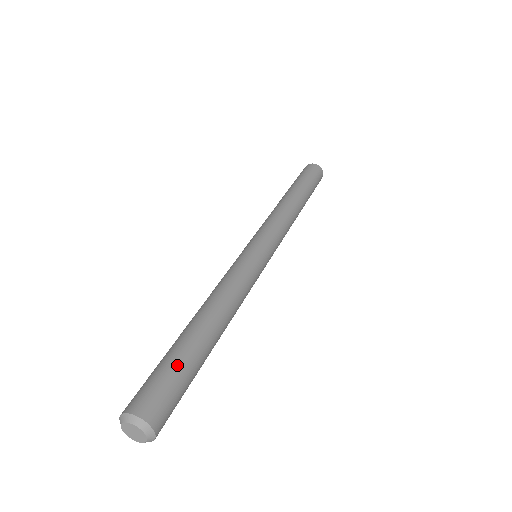
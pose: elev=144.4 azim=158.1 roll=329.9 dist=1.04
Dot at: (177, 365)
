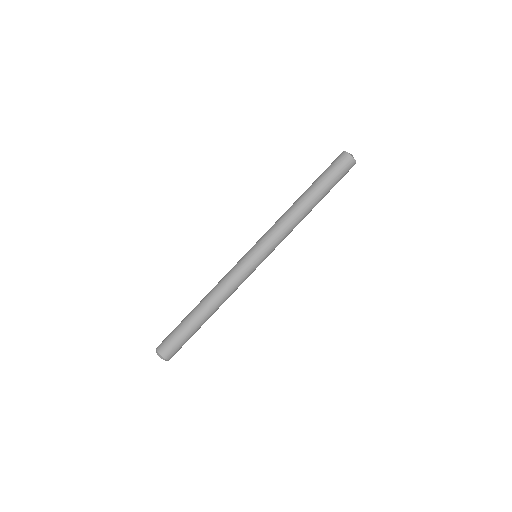
Dot at: (188, 338)
